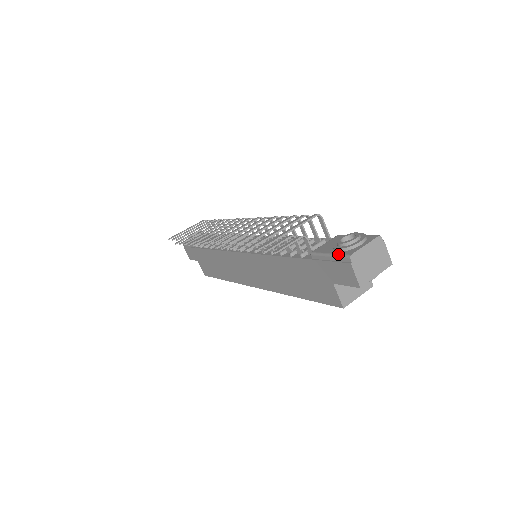
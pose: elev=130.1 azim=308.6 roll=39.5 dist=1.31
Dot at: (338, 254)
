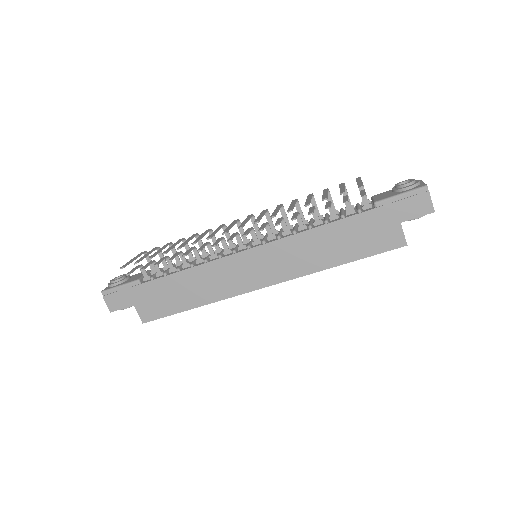
Dot at: (412, 189)
